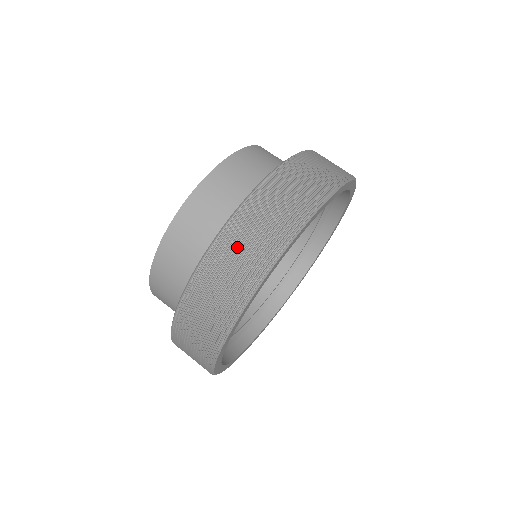
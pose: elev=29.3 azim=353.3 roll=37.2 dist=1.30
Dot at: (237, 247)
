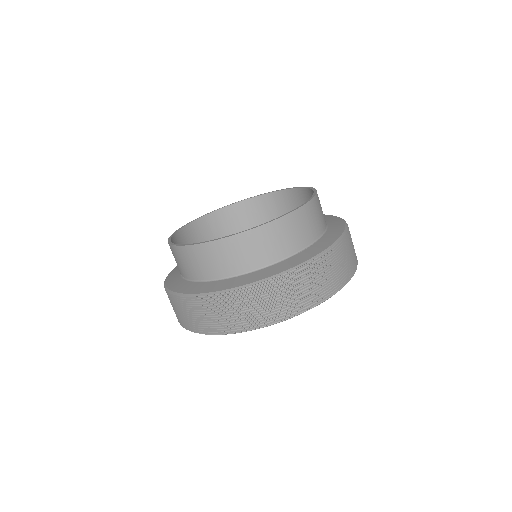
Dot at: (334, 265)
